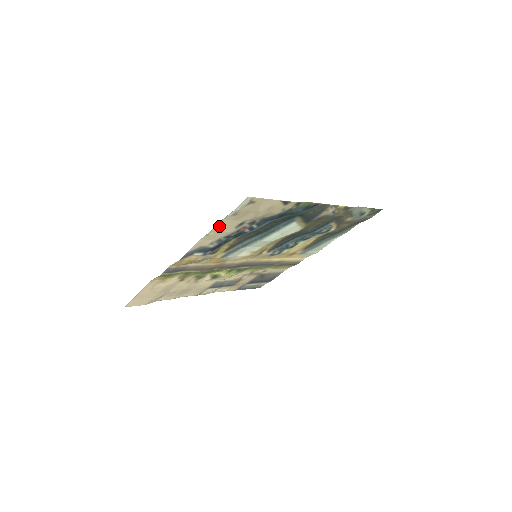
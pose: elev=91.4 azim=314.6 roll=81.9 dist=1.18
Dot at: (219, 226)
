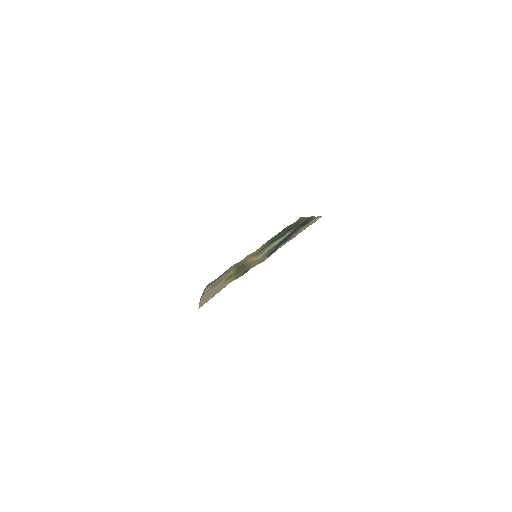
Dot at: occluded
